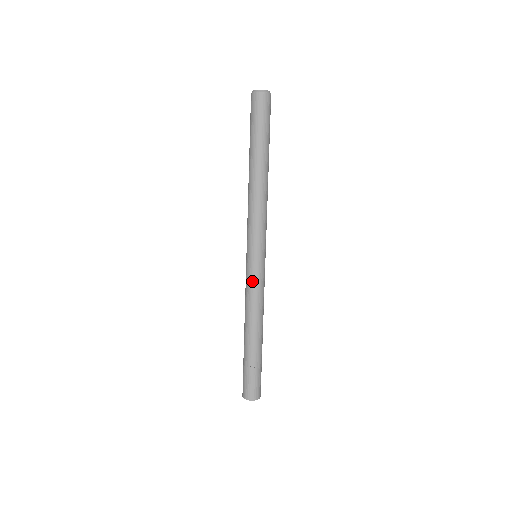
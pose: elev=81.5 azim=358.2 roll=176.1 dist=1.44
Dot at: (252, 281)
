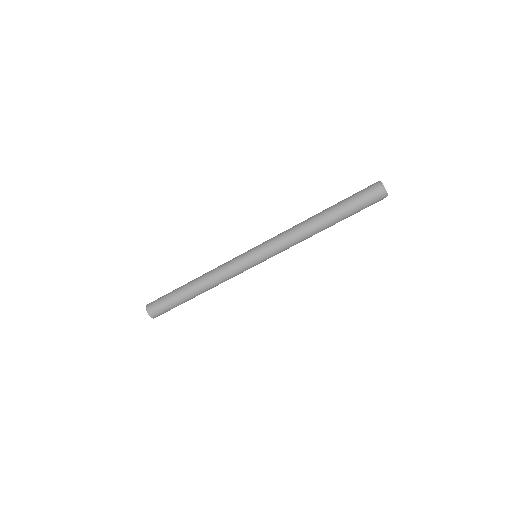
Dot at: (239, 270)
